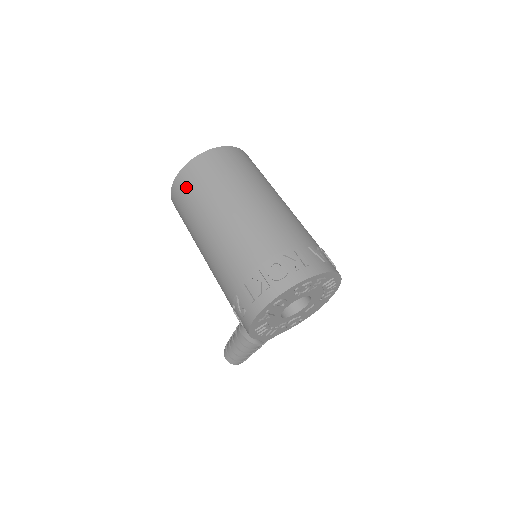
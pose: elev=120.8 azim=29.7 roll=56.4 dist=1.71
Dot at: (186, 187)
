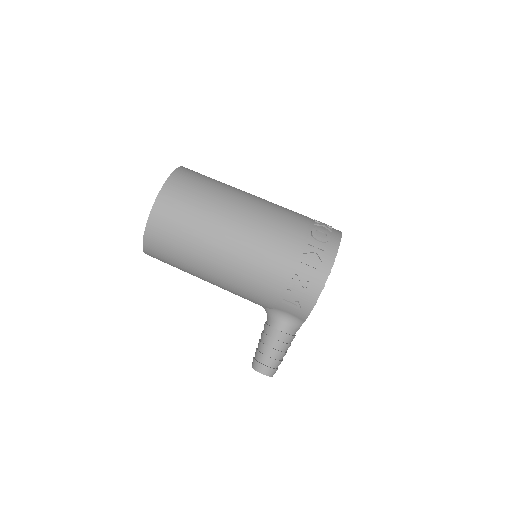
Dot at: (177, 204)
